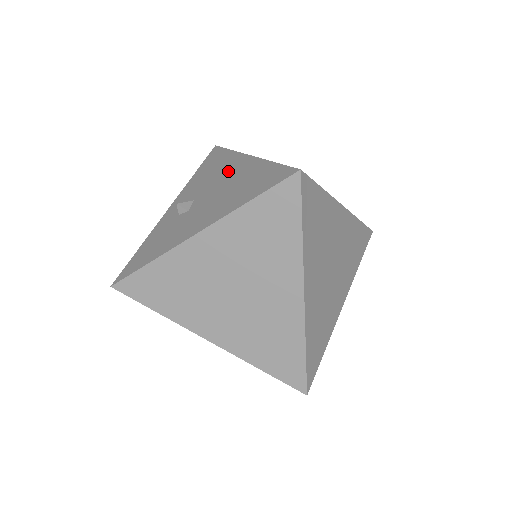
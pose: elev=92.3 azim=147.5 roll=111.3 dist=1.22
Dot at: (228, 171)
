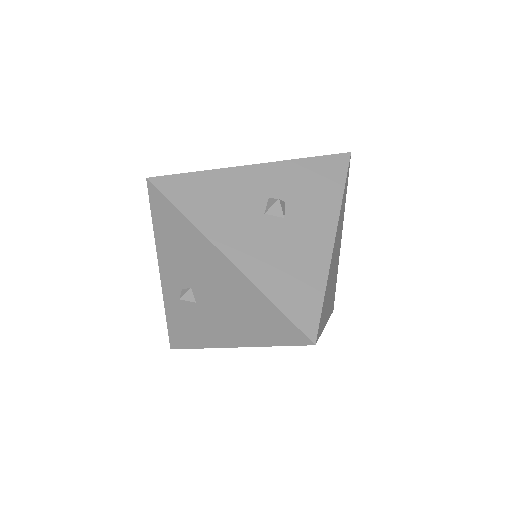
Dot at: (212, 269)
